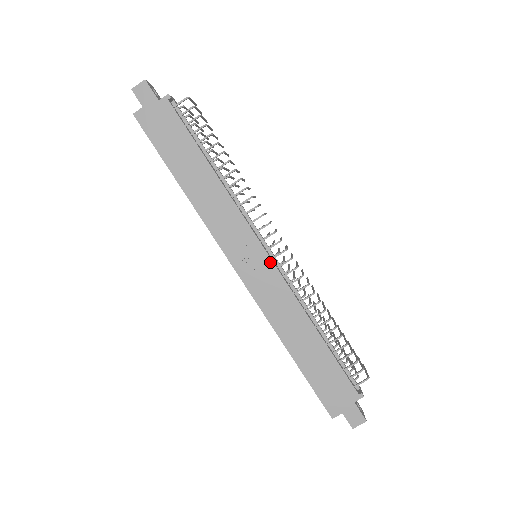
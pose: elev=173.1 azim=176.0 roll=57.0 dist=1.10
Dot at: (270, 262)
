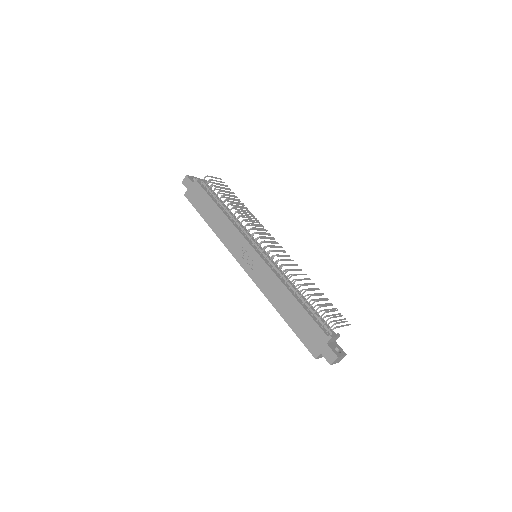
Dot at: (258, 256)
